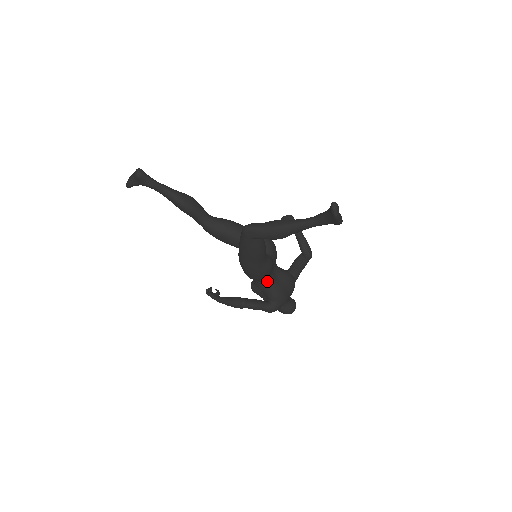
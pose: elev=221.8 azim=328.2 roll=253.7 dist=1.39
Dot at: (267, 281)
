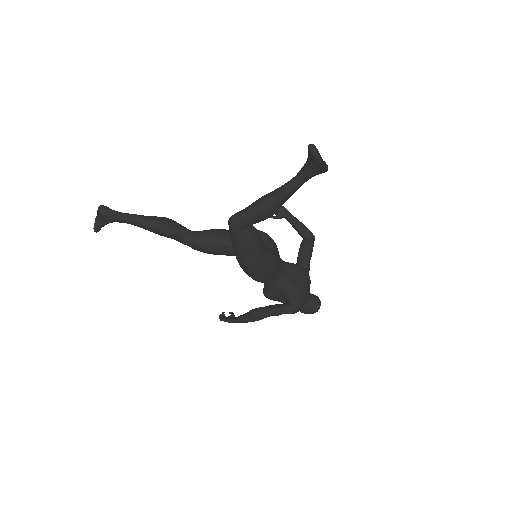
Dot at: (278, 279)
